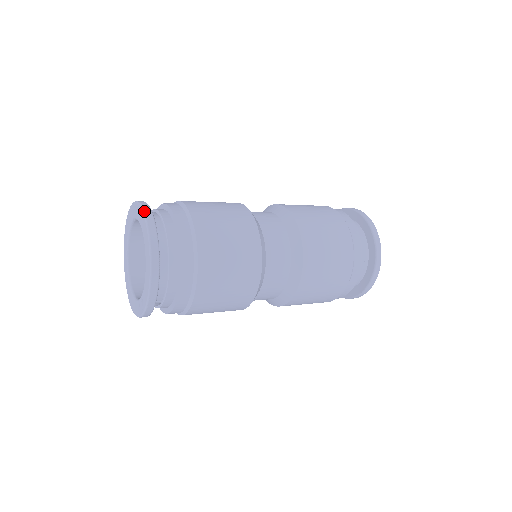
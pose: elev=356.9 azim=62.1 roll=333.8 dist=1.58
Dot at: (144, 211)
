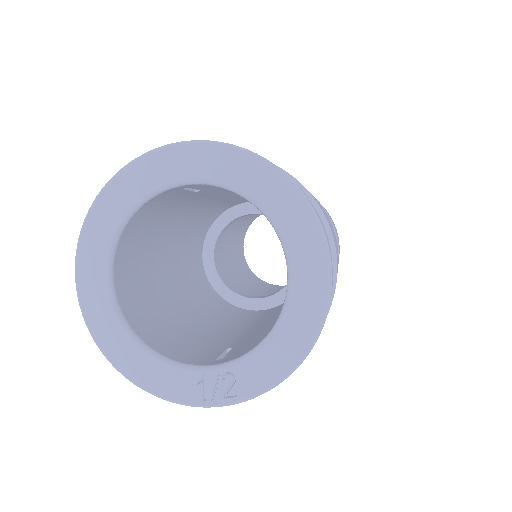
Dot at: occluded
